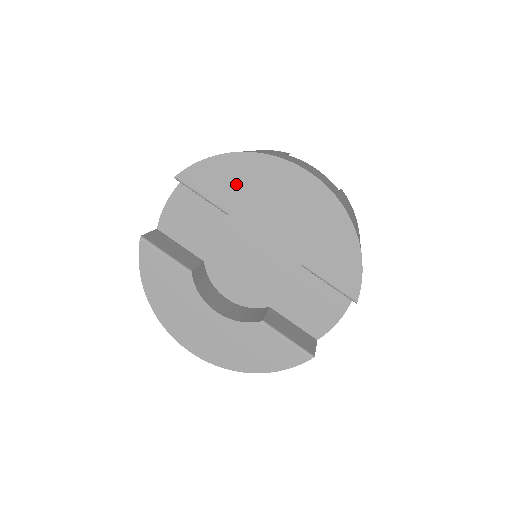
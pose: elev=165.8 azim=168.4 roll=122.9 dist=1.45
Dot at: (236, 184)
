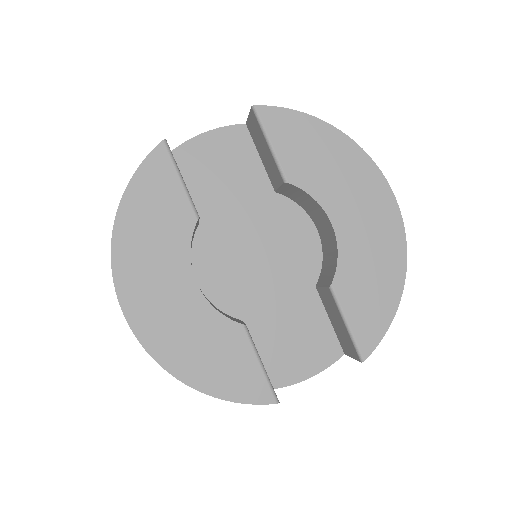
Dot at: (316, 158)
